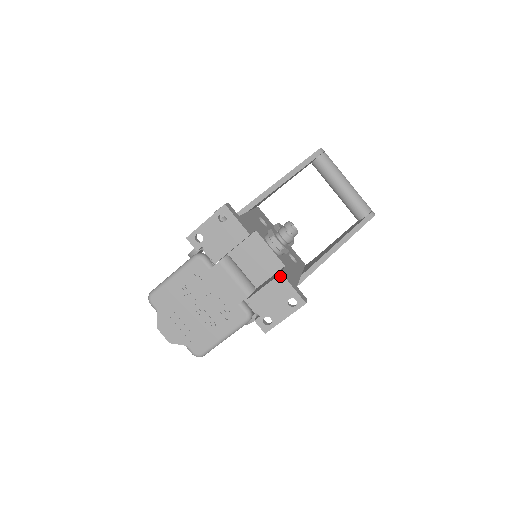
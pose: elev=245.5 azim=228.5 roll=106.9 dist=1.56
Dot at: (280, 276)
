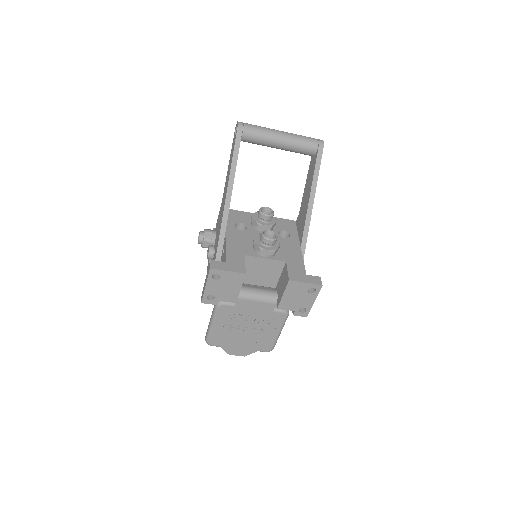
Dot at: (290, 282)
